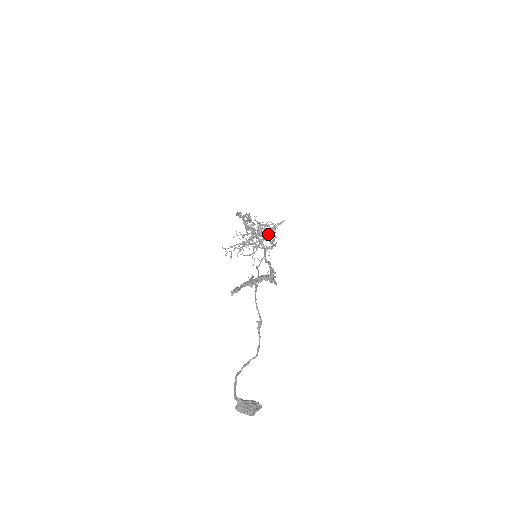
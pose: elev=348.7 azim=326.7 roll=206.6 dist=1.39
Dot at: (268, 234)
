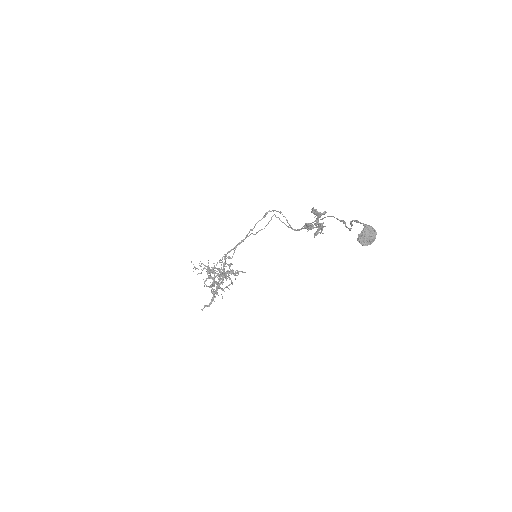
Dot at: (234, 273)
